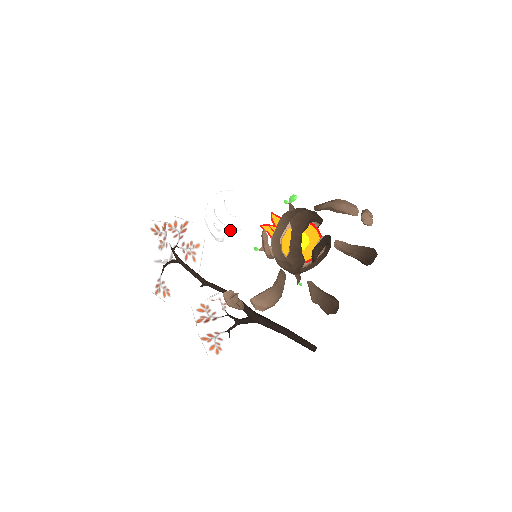
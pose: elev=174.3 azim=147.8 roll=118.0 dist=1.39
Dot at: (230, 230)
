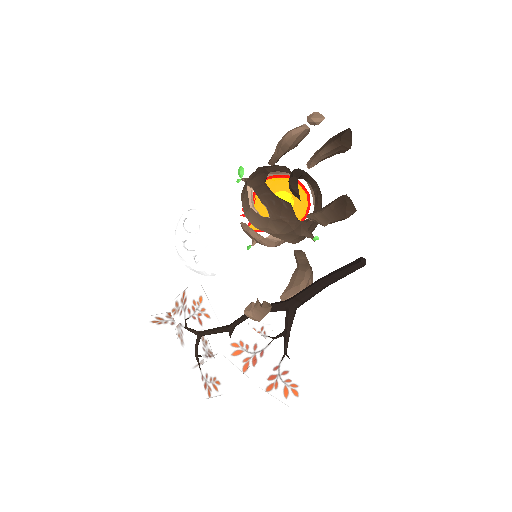
Dot at: (204, 246)
